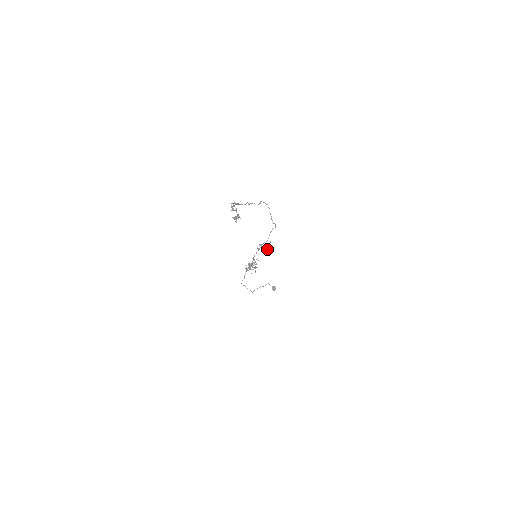
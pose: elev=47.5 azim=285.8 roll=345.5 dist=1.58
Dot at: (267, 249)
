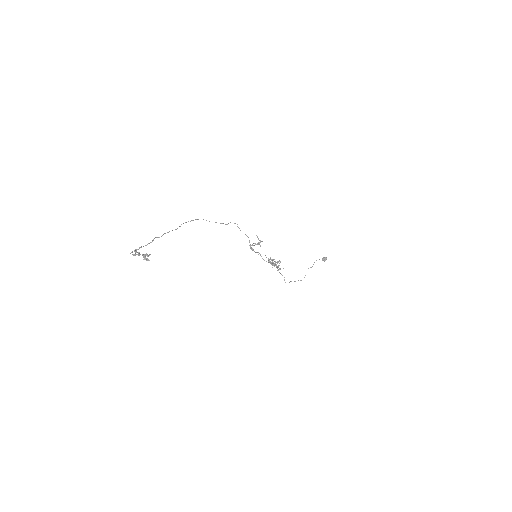
Dot at: (259, 243)
